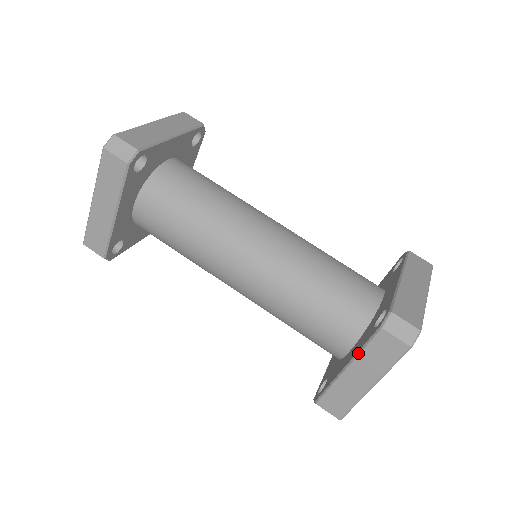
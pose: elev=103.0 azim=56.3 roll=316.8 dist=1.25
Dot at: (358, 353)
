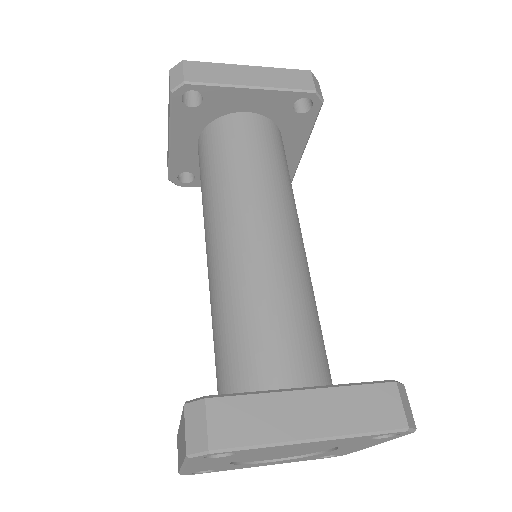
Dot at: occluded
